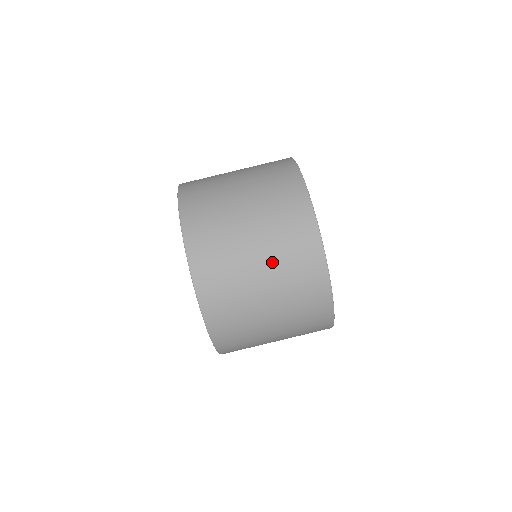
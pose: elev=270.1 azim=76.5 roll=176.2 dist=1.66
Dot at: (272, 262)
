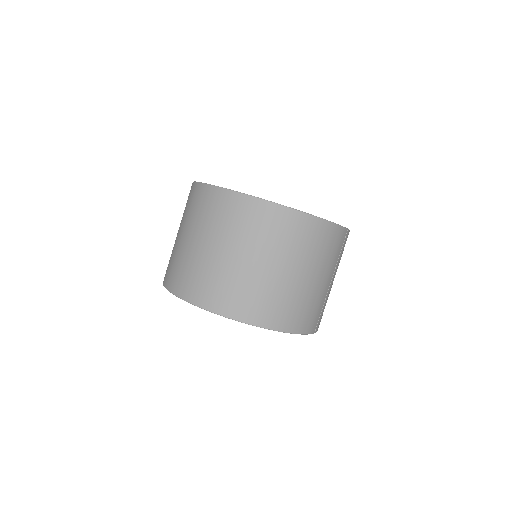
Dot at: (234, 242)
